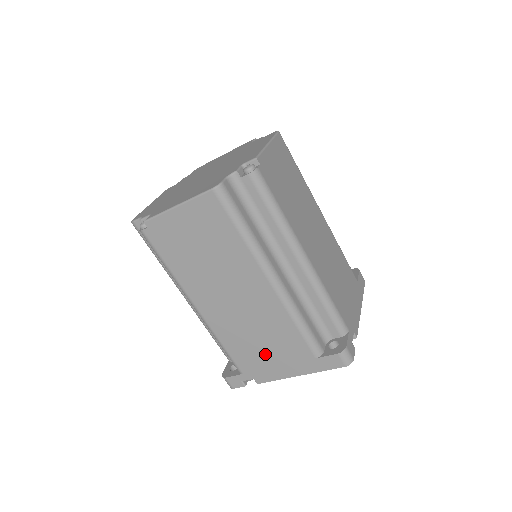
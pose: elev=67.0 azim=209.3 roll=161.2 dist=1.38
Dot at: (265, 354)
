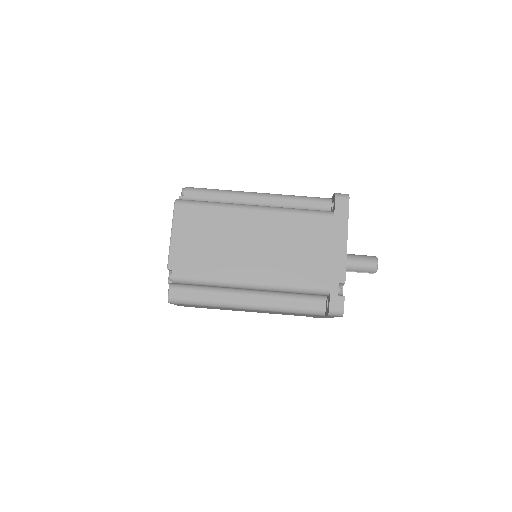
Dot at: (316, 255)
